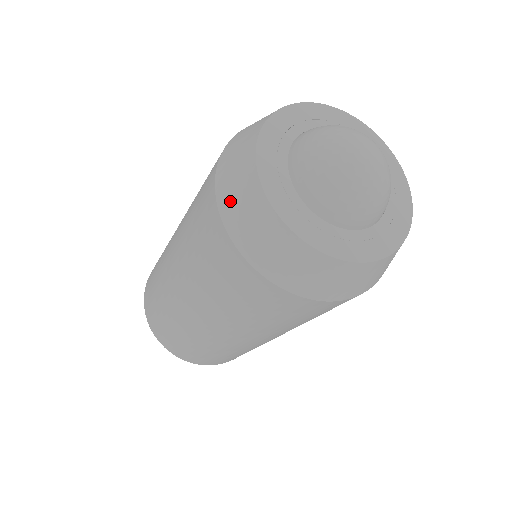
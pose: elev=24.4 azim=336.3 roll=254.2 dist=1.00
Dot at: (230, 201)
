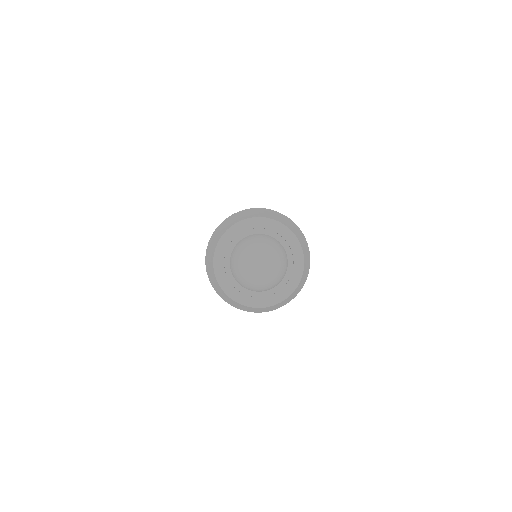
Dot at: (213, 284)
